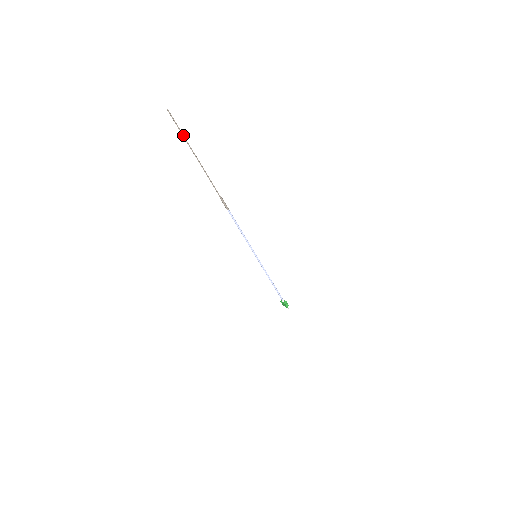
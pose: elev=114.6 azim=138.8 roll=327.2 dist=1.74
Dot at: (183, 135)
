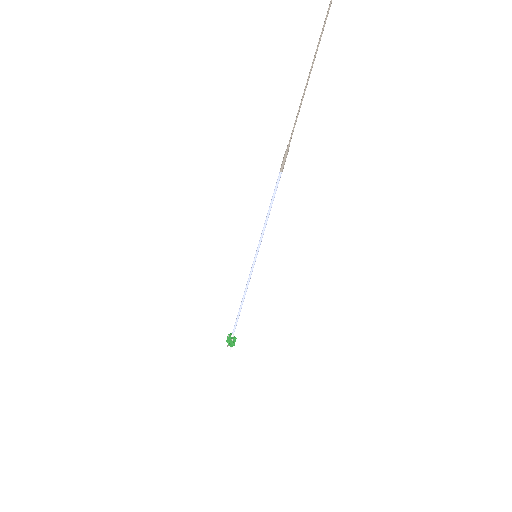
Dot at: (323, 30)
